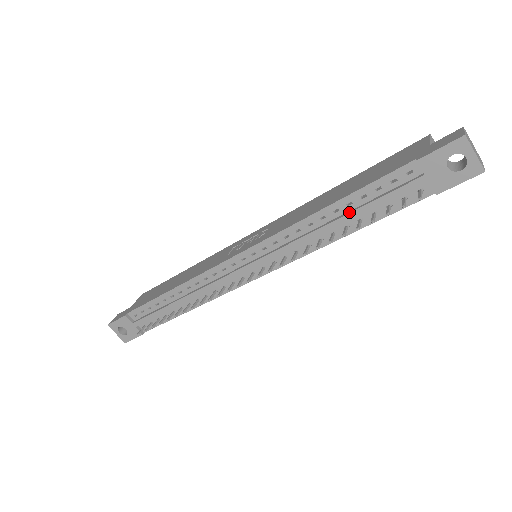
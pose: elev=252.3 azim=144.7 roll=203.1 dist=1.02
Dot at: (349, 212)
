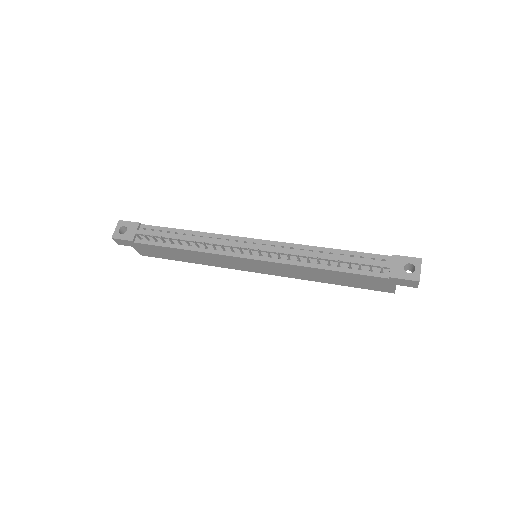
Dot at: (338, 257)
